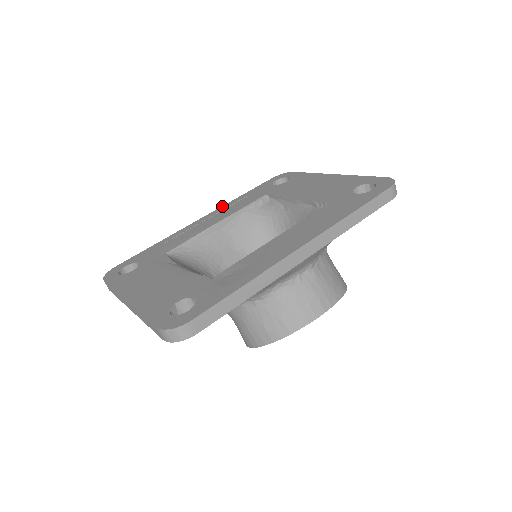
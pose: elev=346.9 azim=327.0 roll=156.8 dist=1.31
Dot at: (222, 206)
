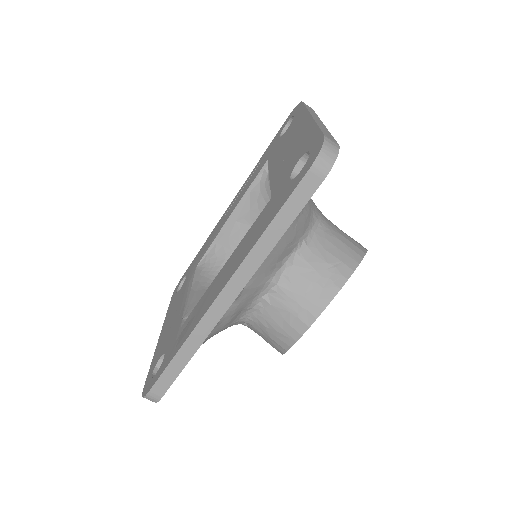
Dot at: (245, 181)
